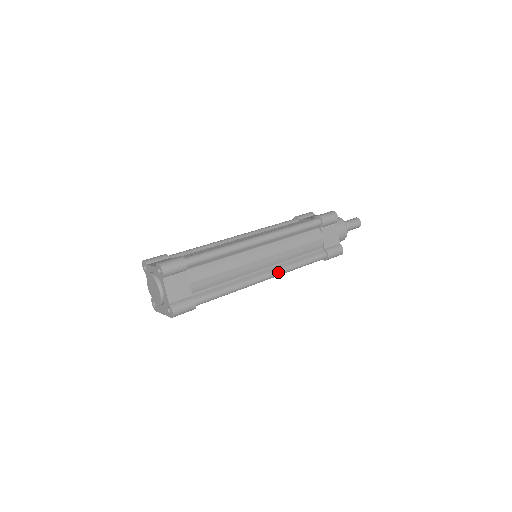
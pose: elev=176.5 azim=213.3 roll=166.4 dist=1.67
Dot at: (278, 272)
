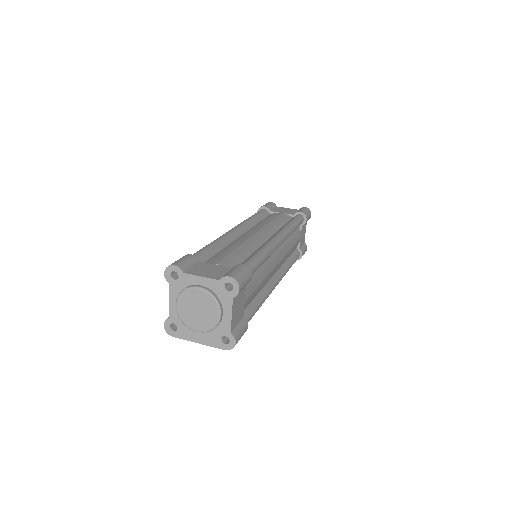
Dot at: (282, 277)
